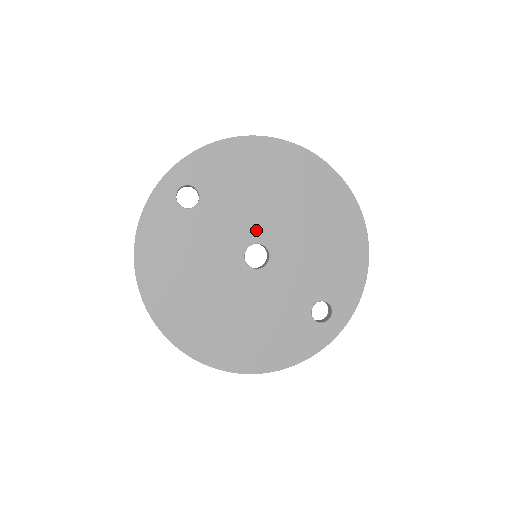
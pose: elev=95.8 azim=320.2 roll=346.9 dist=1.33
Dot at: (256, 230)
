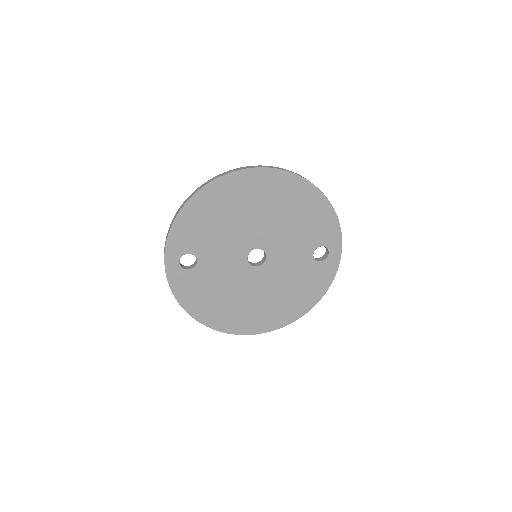
Dot at: (244, 245)
